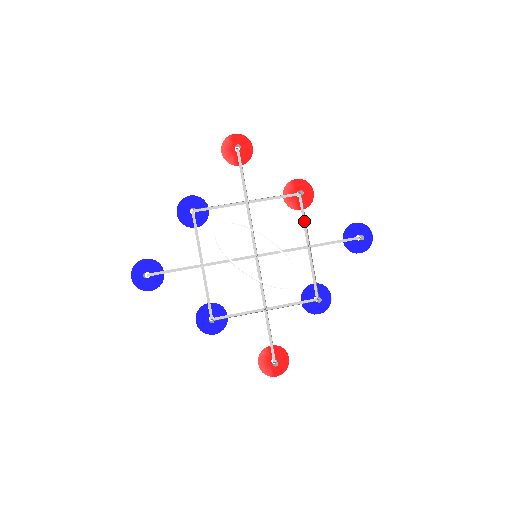
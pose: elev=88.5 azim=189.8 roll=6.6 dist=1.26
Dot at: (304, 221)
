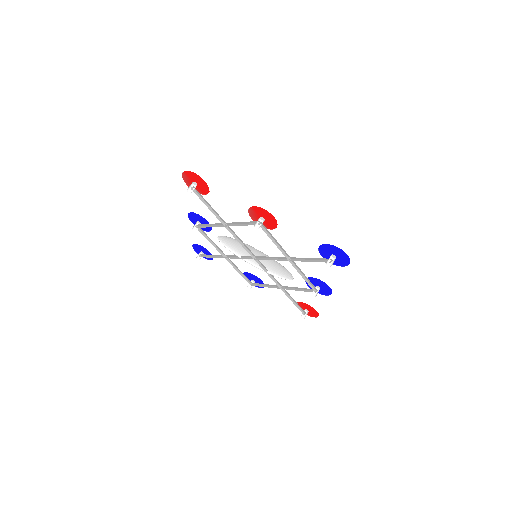
Dot at: (276, 241)
